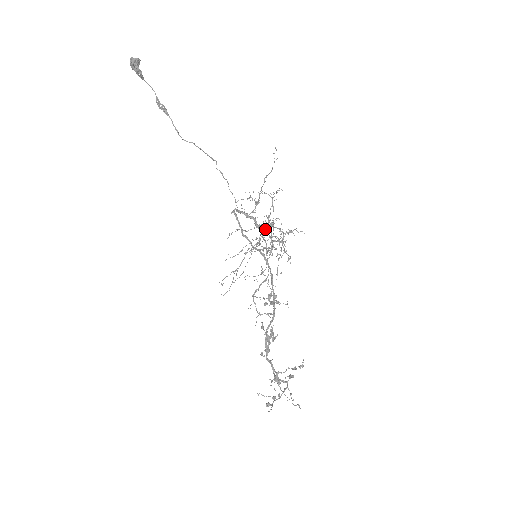
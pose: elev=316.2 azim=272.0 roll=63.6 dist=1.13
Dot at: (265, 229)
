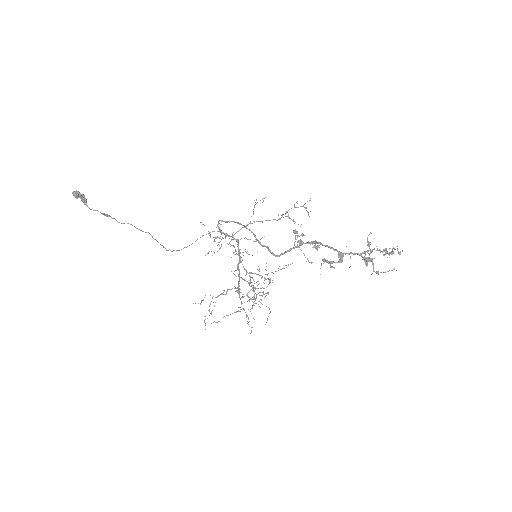
Dot at: occluded
